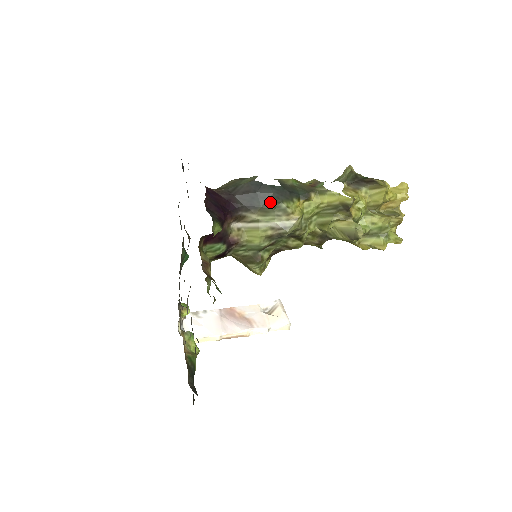
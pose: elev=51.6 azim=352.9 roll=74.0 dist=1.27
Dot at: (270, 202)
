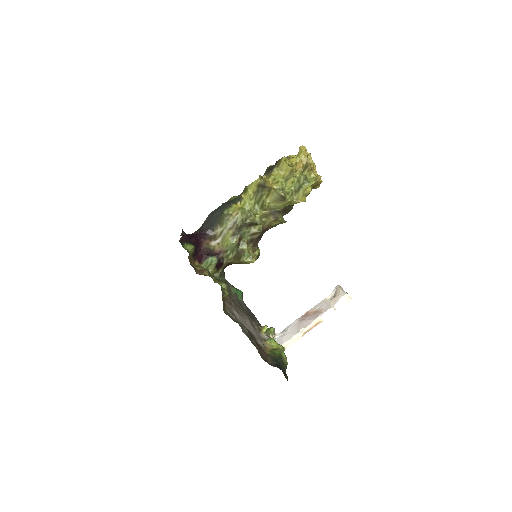
Dot at: (220, 216)
